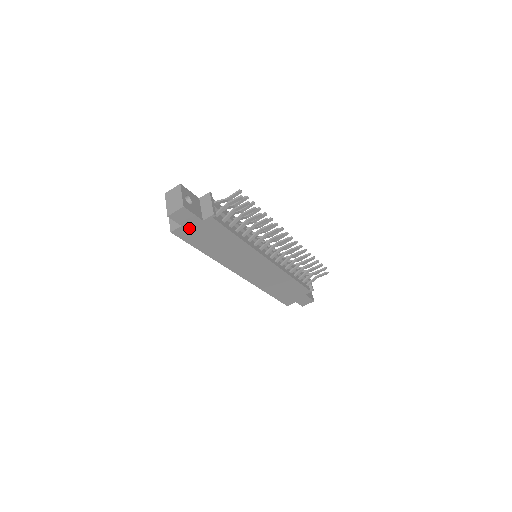
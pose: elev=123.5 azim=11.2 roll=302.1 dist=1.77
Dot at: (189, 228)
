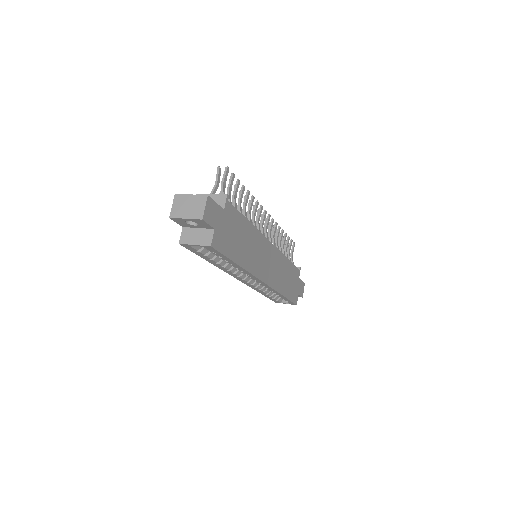
Dot at: (219, 230)
